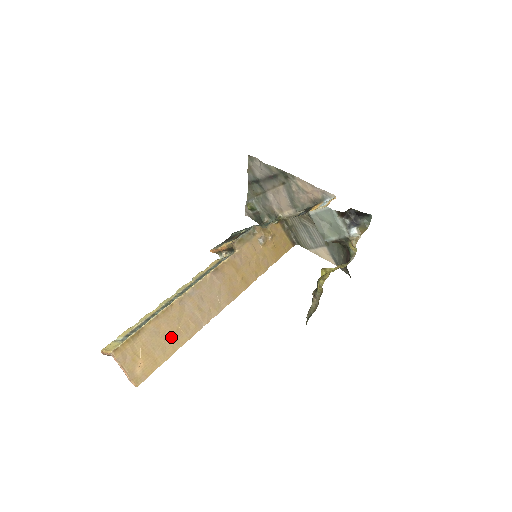
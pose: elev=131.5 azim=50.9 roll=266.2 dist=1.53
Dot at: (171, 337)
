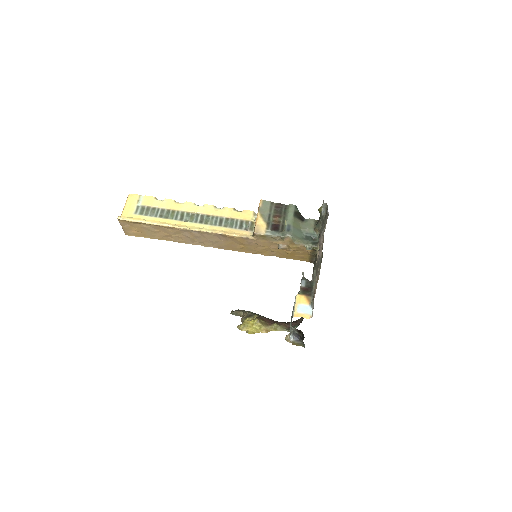
Dot at: (163, 235)
